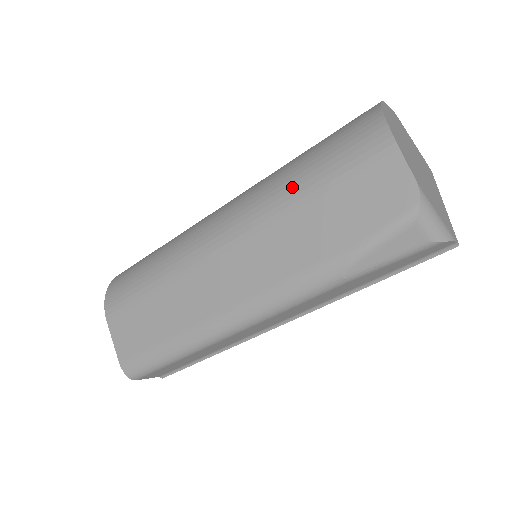
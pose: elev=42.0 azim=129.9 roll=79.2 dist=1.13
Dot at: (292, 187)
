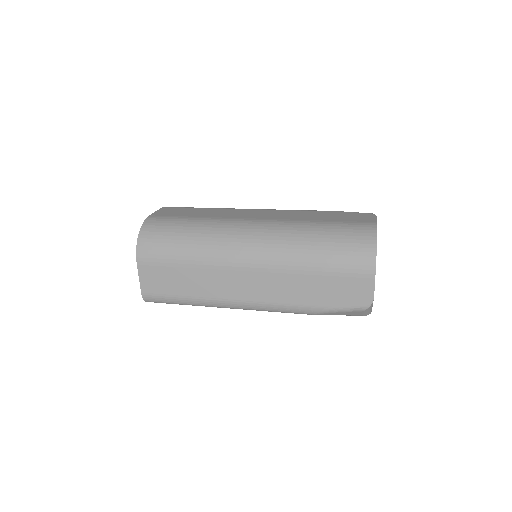
Dot at: (309, 260)
